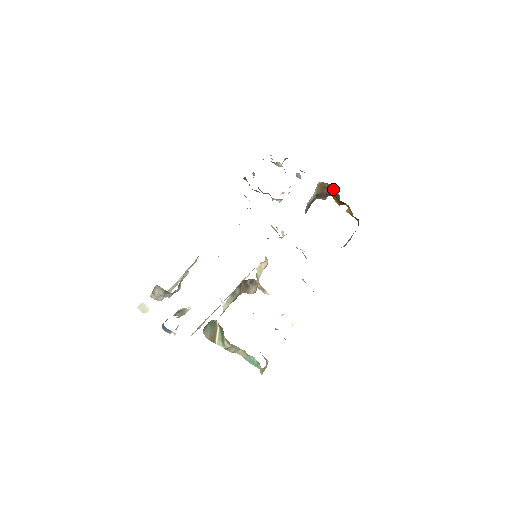
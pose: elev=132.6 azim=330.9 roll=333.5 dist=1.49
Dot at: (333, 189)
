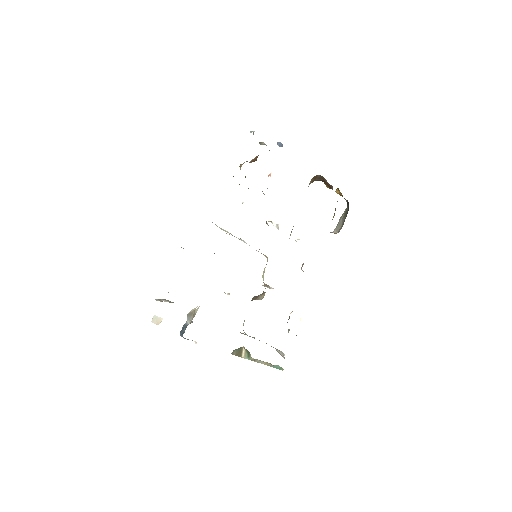
Dot at: (326, 181)
